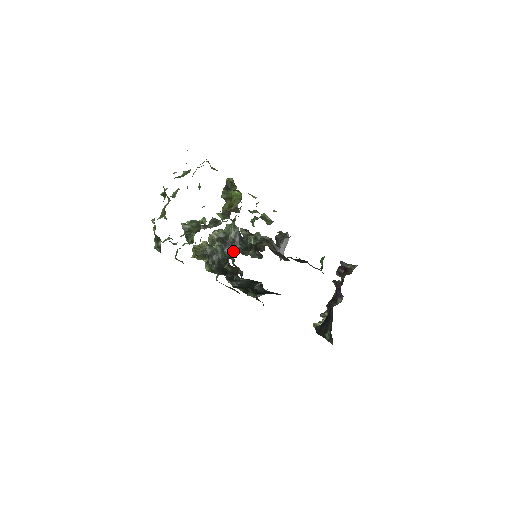
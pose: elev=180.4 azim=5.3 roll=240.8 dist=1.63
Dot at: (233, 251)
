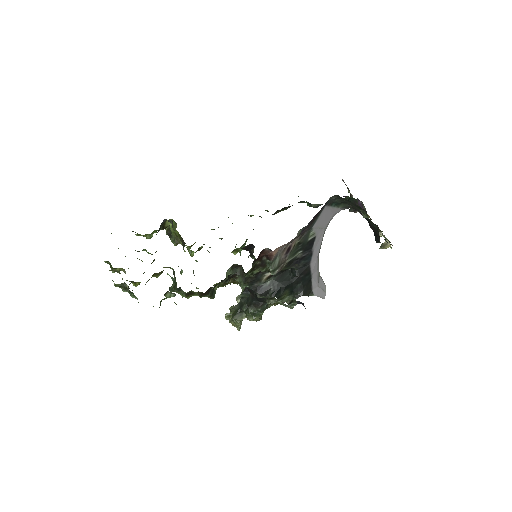
Dot at: occluded
